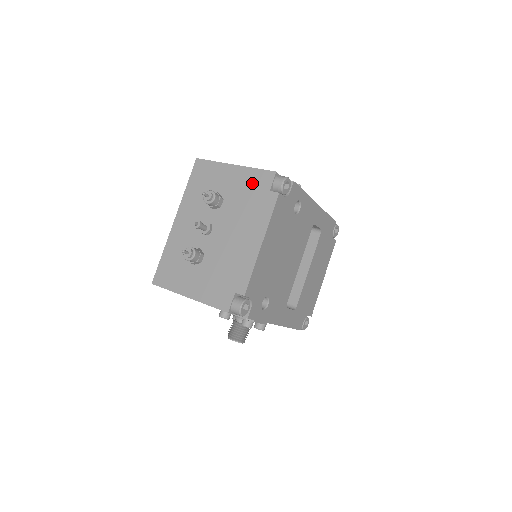
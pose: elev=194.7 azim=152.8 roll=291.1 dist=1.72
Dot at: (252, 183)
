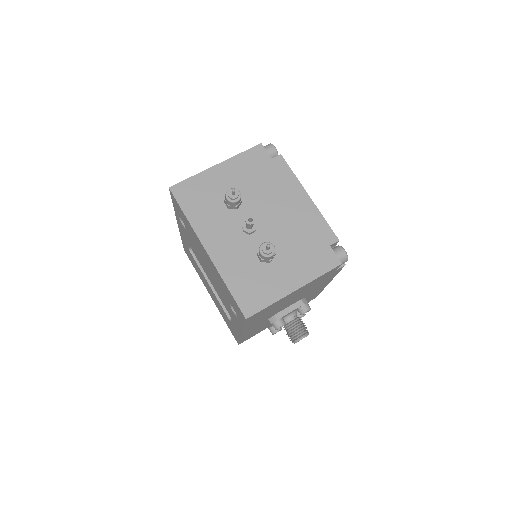
Dot at: (250, 165)
